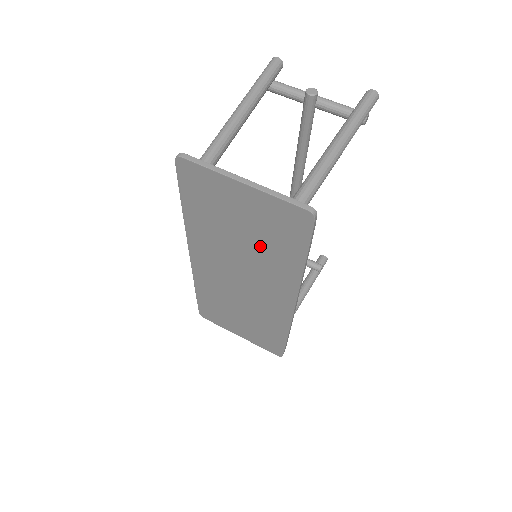
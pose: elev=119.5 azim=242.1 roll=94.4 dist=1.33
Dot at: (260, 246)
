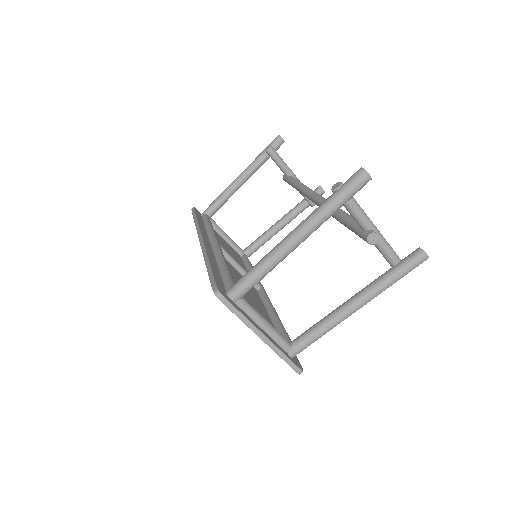
Dot at: occluded
